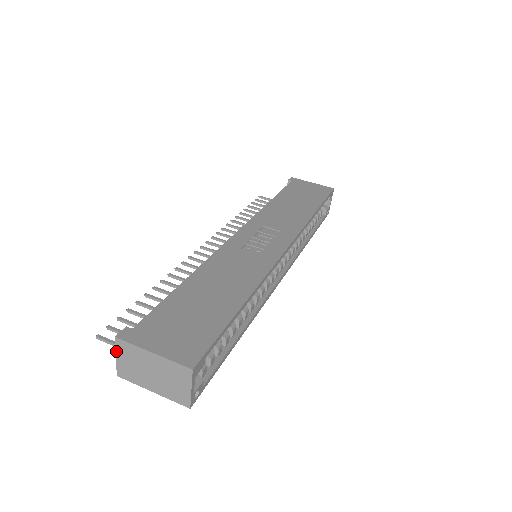
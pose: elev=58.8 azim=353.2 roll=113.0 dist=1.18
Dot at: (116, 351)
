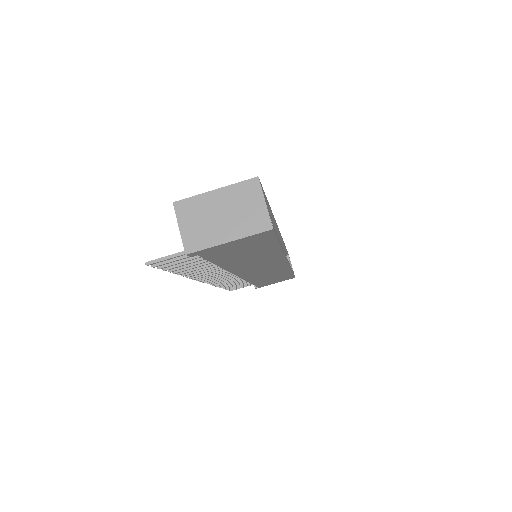
Dot at: (178, 220)
